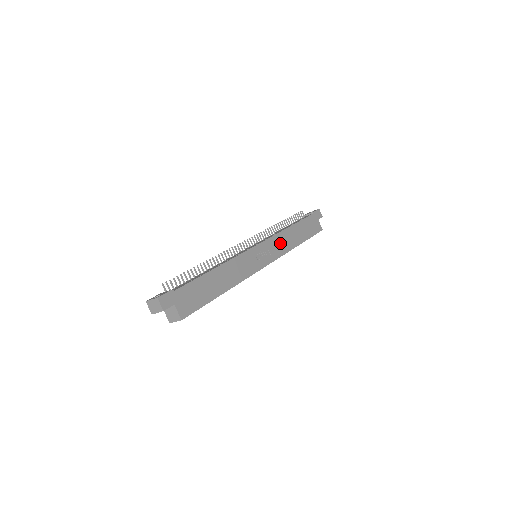
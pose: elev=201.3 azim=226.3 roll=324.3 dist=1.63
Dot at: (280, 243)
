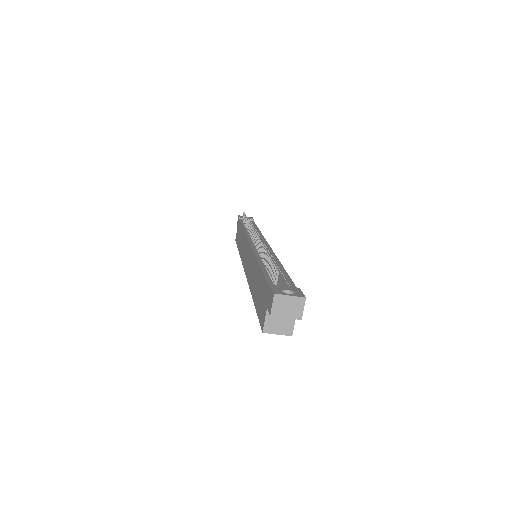
Dot at: occluded
